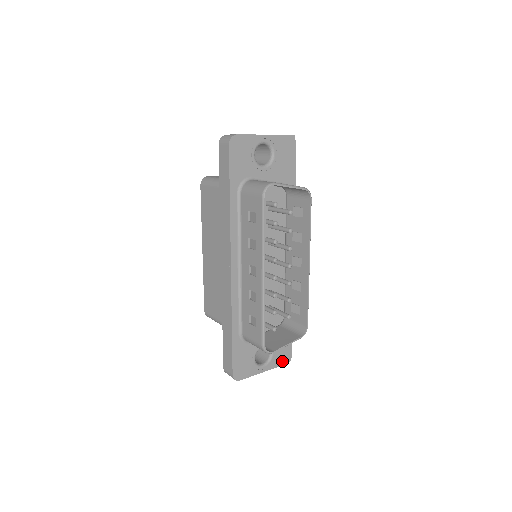
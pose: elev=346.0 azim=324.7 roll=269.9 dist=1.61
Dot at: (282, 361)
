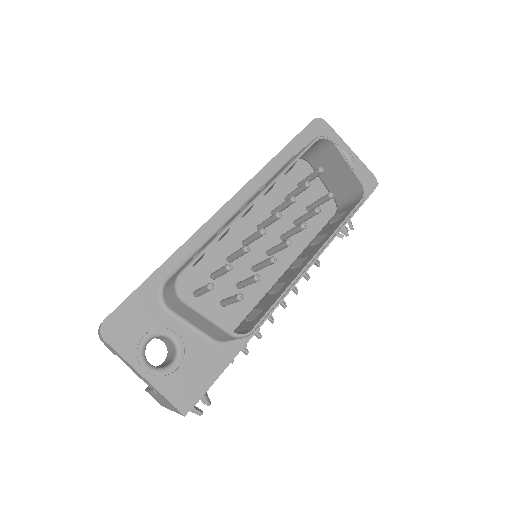
Dot at: (175, 395)
